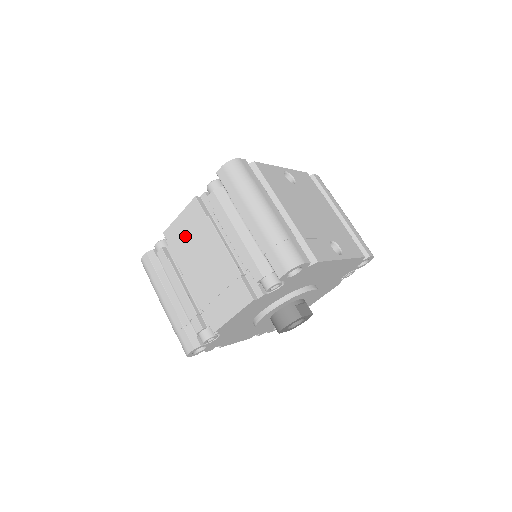
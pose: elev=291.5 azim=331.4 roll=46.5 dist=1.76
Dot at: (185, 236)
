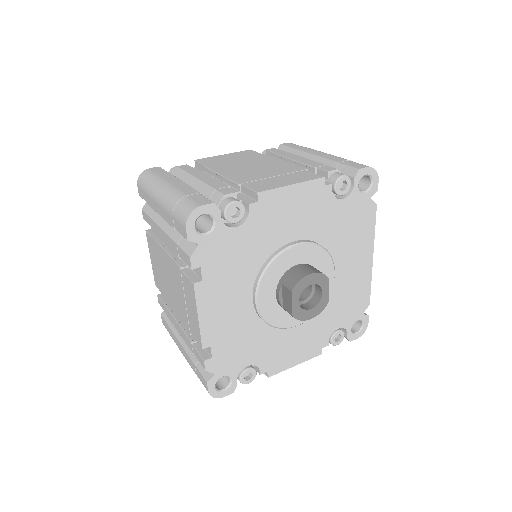
Dot at: (229, 160)
